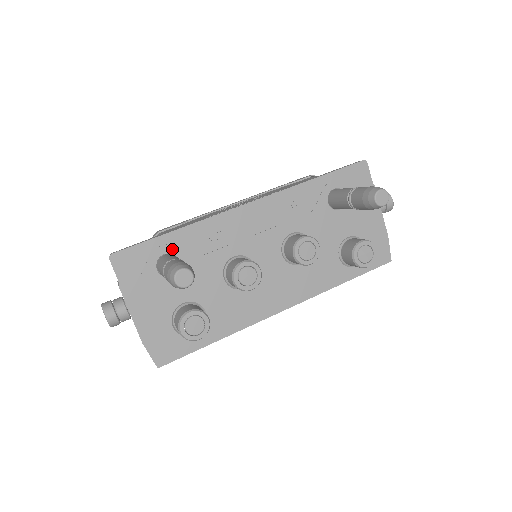
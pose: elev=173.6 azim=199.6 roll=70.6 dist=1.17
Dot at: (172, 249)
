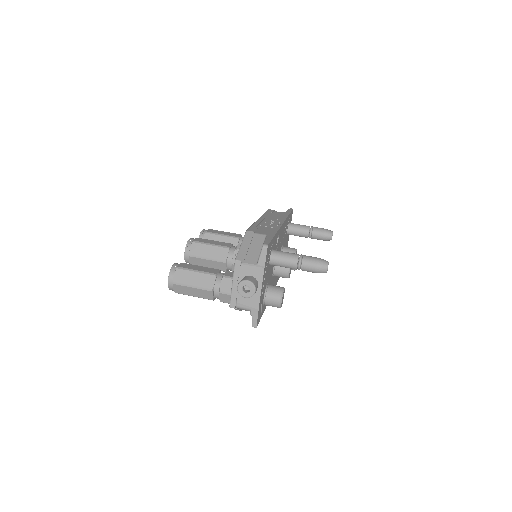
Dot at: (273, 246)
